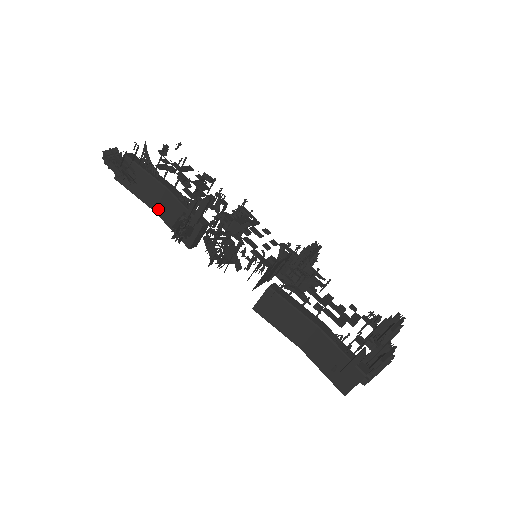
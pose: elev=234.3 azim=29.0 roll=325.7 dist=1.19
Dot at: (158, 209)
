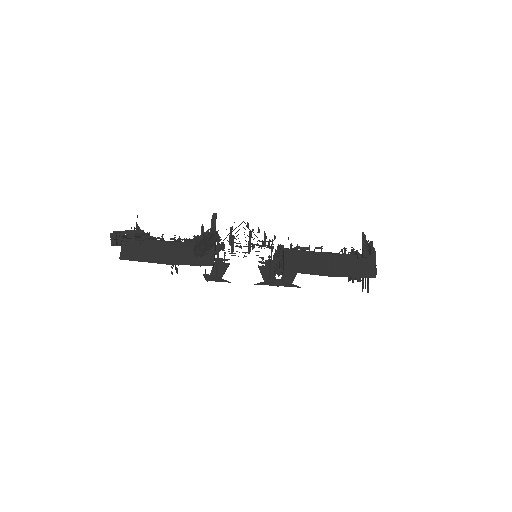
Dot at: (169, 260)
